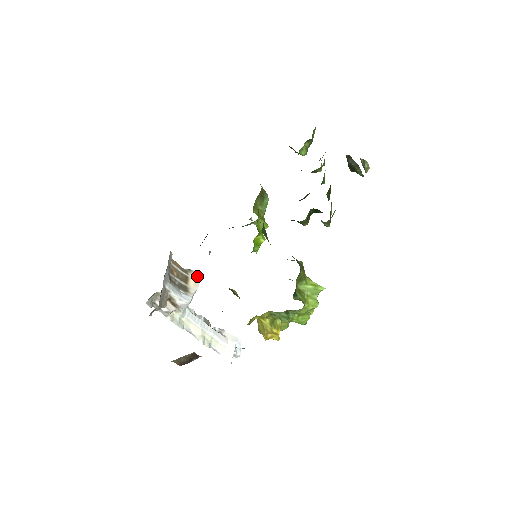
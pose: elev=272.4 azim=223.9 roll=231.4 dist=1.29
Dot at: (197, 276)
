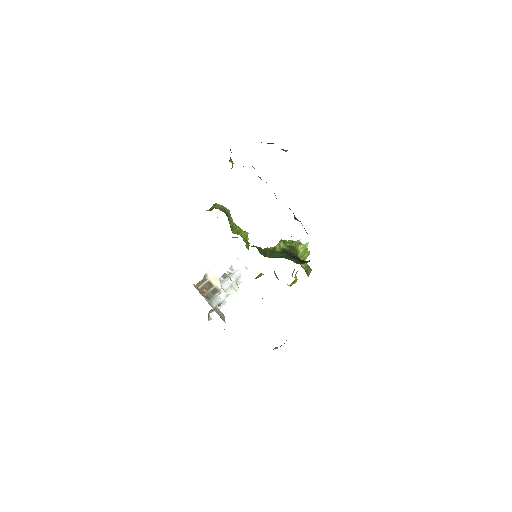
Dot at: (211, 274)
